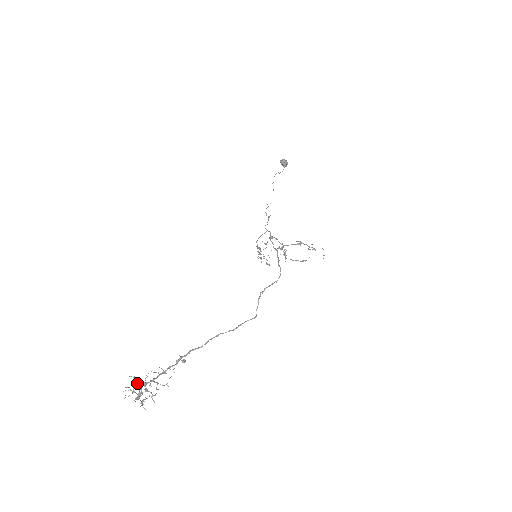
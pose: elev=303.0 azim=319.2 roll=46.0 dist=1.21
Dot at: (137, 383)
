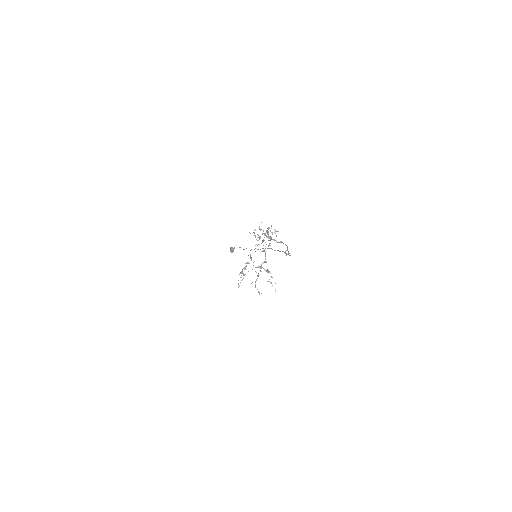
Dot at: (261, 229)
